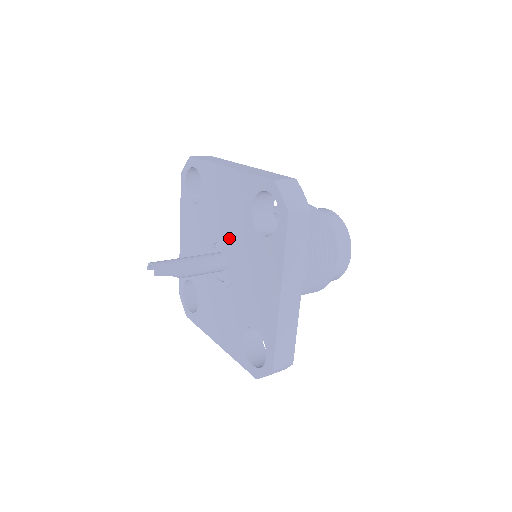
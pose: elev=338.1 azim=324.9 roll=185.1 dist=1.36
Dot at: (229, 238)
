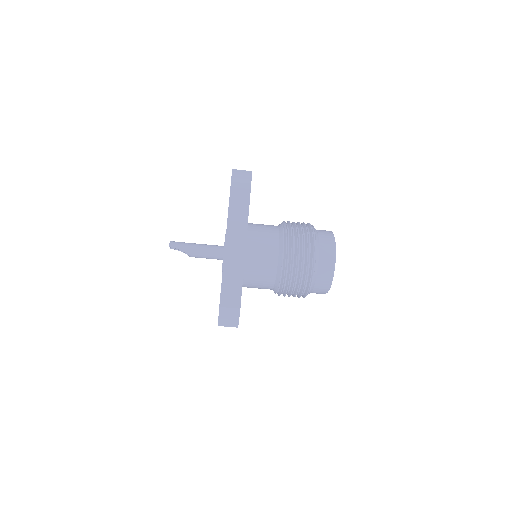
Dot at: occluded
